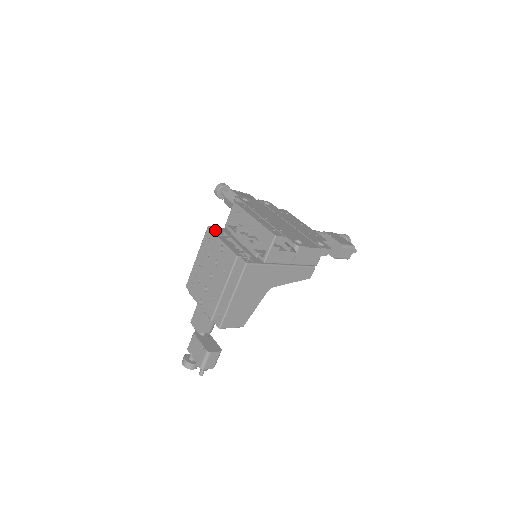
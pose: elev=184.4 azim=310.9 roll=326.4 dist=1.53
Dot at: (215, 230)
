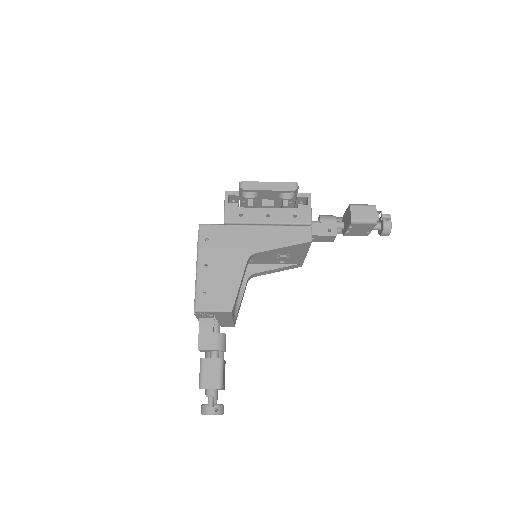
Dot at: occluded
